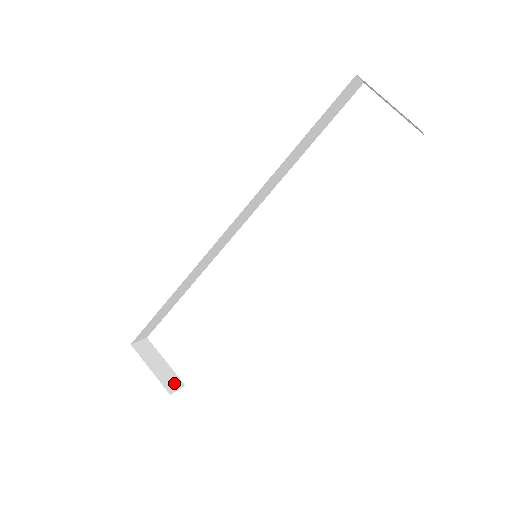
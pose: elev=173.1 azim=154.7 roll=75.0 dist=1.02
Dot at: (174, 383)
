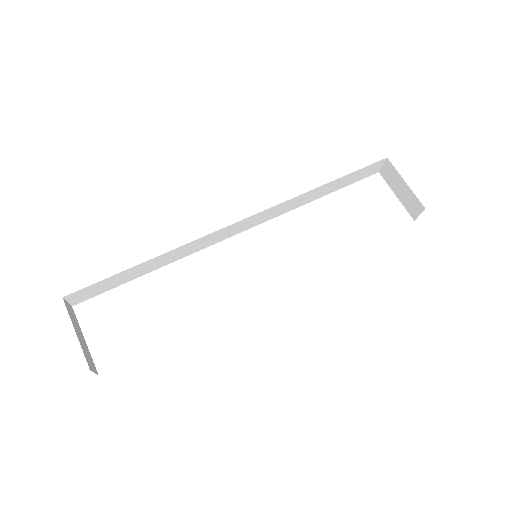
Dot at: (92, 364)
